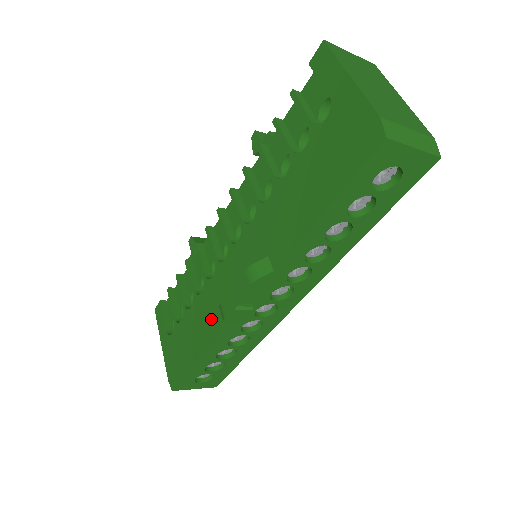
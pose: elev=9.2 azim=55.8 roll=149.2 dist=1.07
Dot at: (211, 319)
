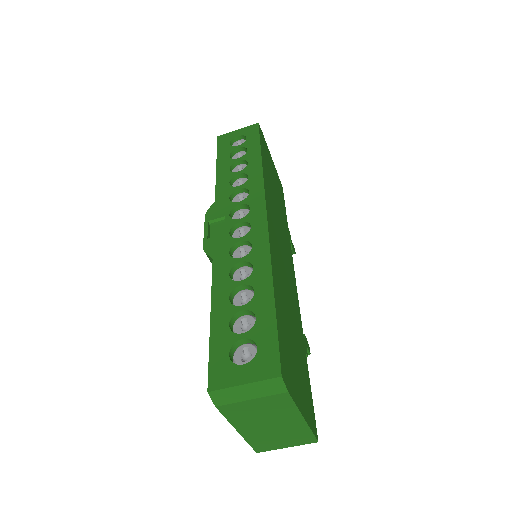
Dot at: occluded
